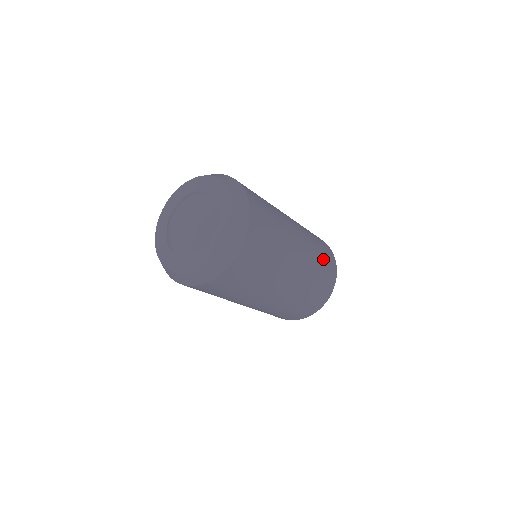
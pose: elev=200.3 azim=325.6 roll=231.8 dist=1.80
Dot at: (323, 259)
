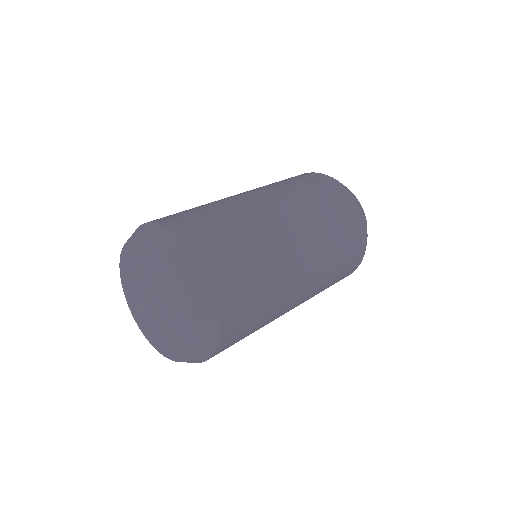
Dot at: occluded
